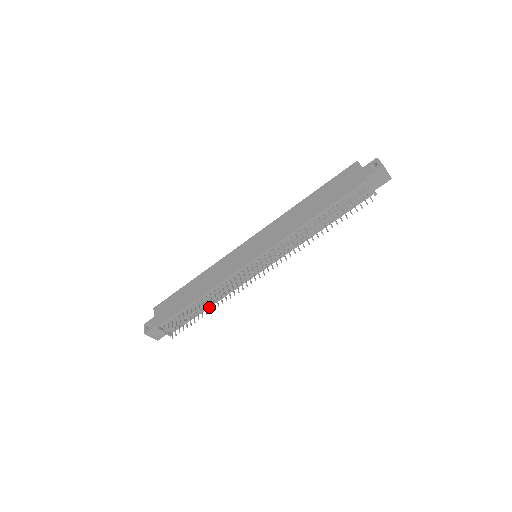
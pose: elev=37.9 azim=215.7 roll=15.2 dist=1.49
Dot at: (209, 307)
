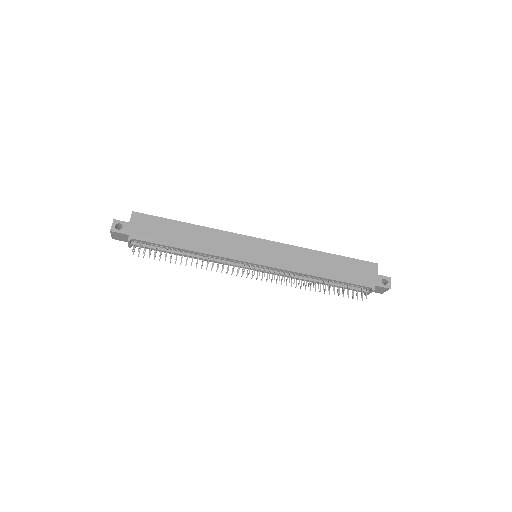
Dot at: occluded
